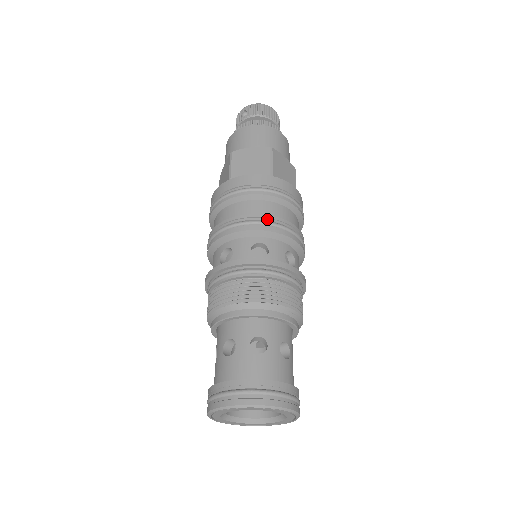
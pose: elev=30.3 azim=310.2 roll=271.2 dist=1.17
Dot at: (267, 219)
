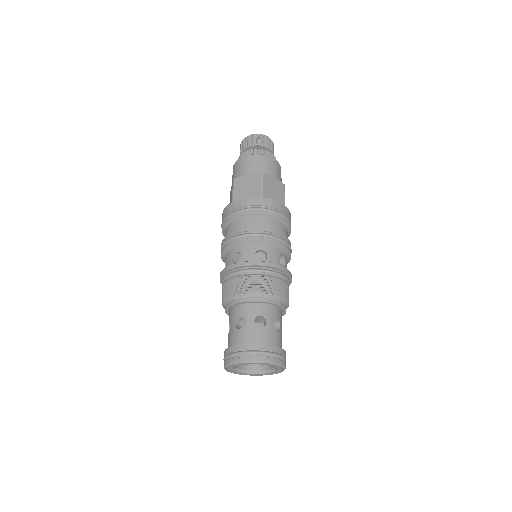
Dot at: (288, 241)
